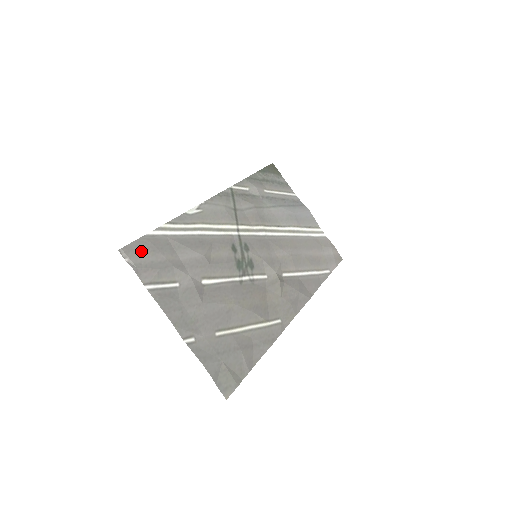
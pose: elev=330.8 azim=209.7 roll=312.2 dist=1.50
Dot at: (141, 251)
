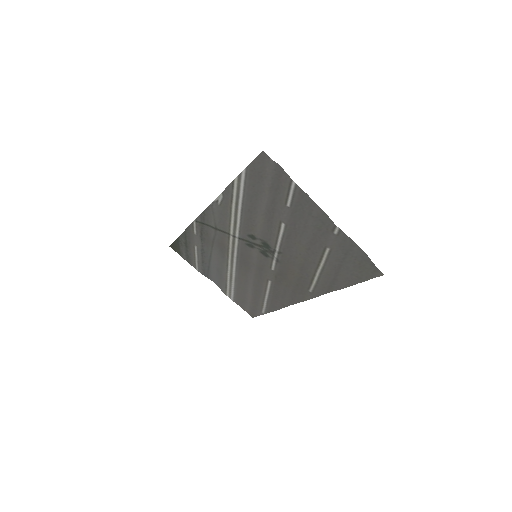
Dot at: (262, 167)
